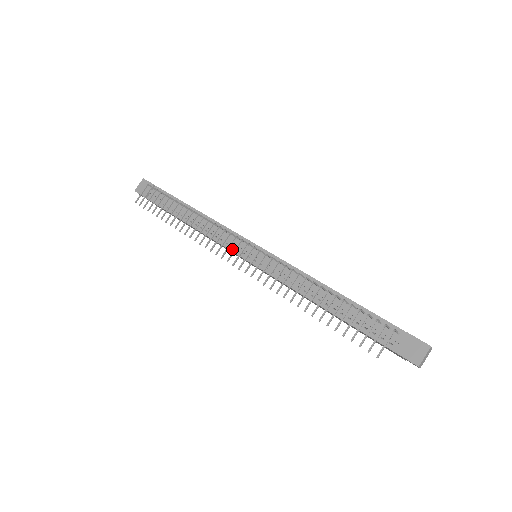
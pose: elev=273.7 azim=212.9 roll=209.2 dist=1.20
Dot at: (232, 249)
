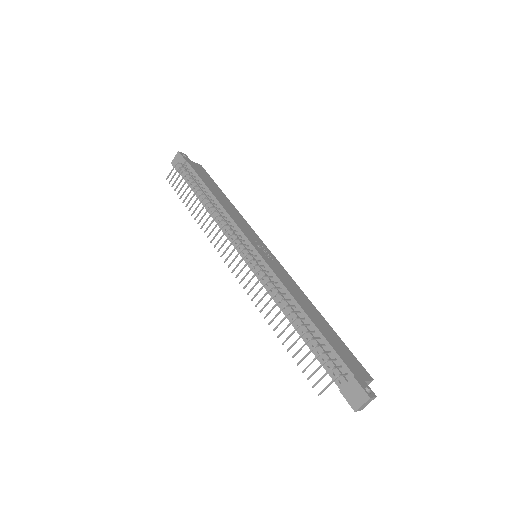
Dot at: (235, 246)
